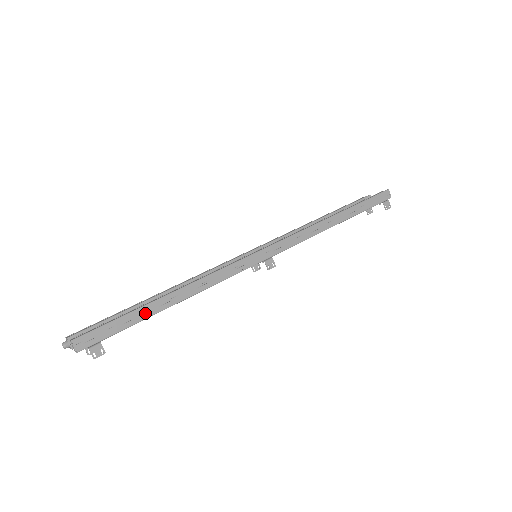
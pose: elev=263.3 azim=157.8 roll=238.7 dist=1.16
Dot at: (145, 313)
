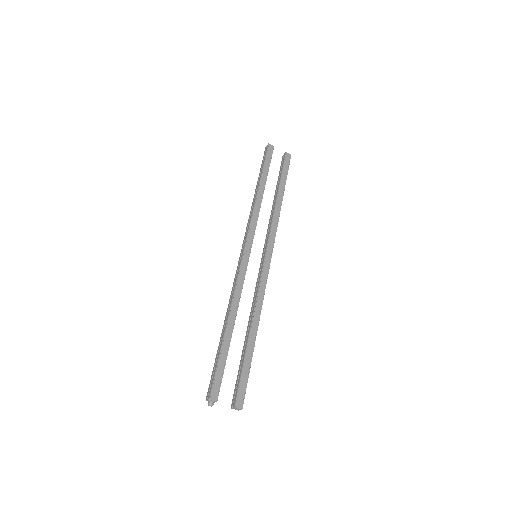
Dot at: (251, 357)
